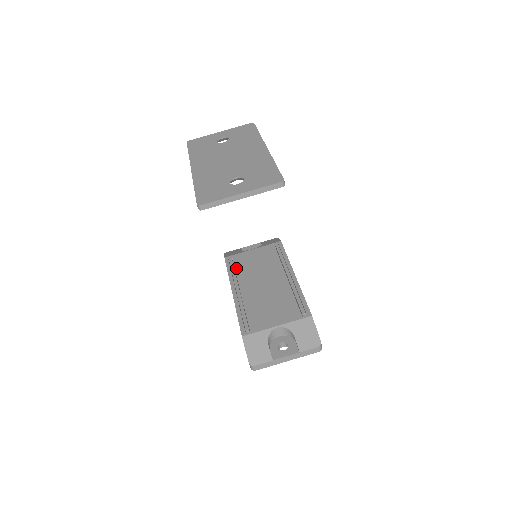
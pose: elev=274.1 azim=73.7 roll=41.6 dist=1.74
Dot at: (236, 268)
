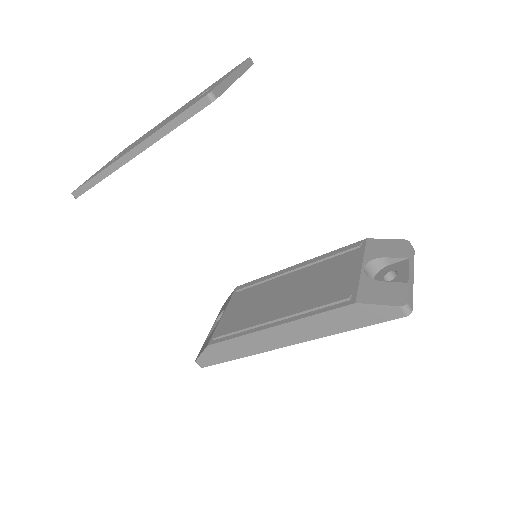
Dot at: (236, 328)
